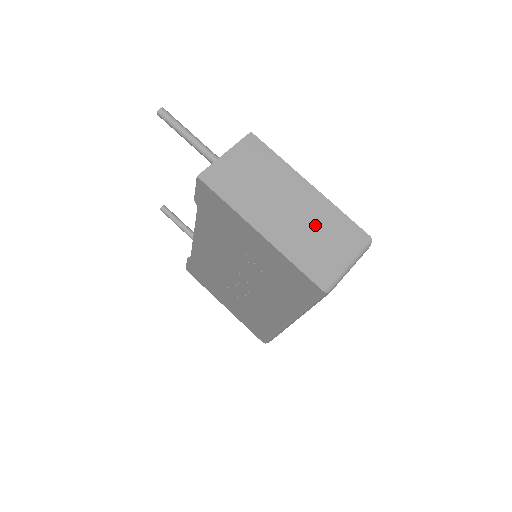
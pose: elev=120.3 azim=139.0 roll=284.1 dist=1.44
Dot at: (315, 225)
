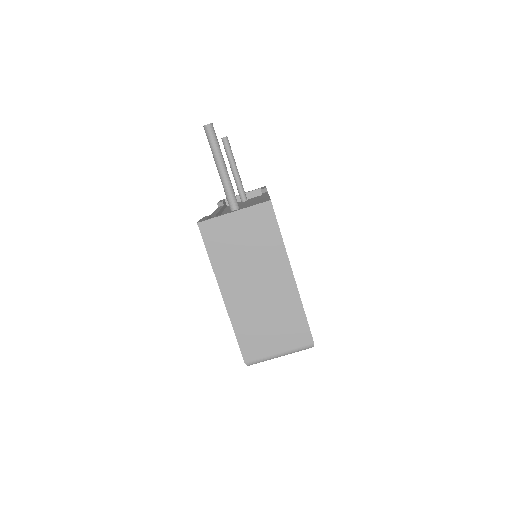
Dot at: (273, 312)
